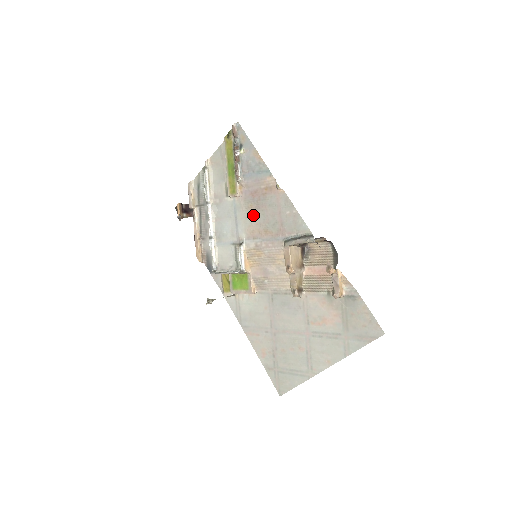
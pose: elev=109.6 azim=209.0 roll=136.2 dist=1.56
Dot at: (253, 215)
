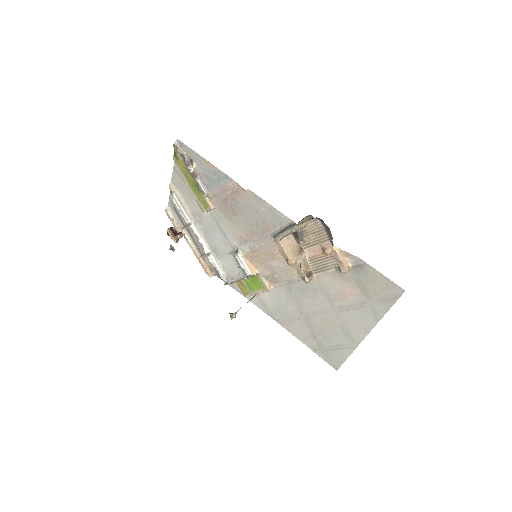
Dot at: (234, 222)
